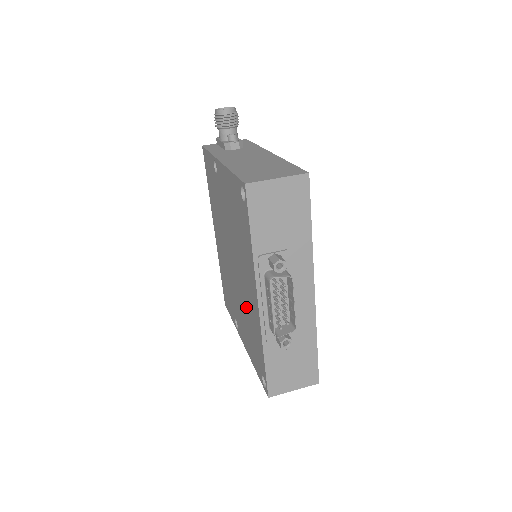
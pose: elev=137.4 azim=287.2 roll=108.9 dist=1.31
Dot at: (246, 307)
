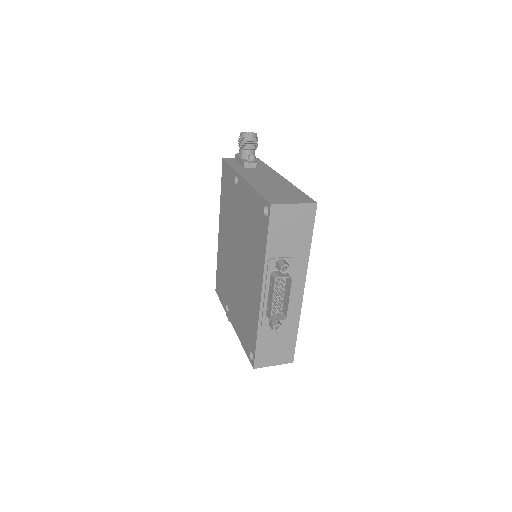
Dot at: (245, 296)
